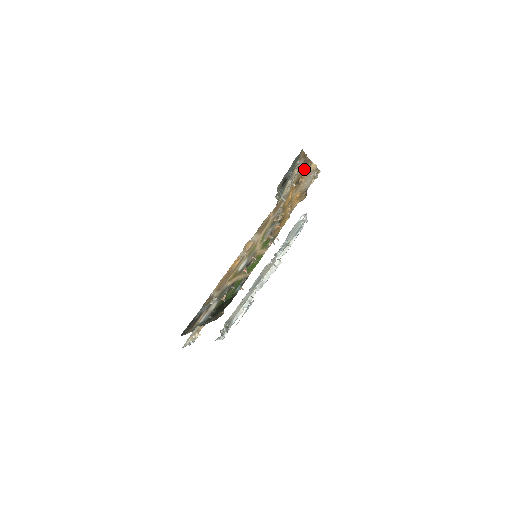
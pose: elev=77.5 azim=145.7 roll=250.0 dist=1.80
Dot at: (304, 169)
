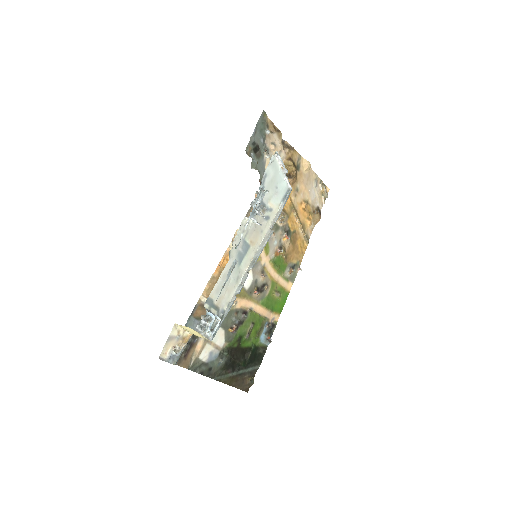
Dot at: (290, 159)
